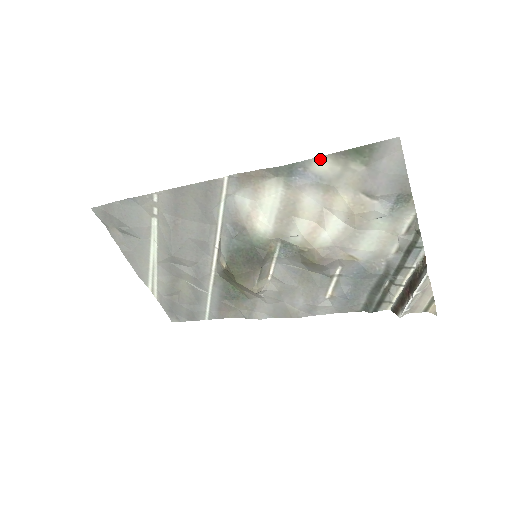
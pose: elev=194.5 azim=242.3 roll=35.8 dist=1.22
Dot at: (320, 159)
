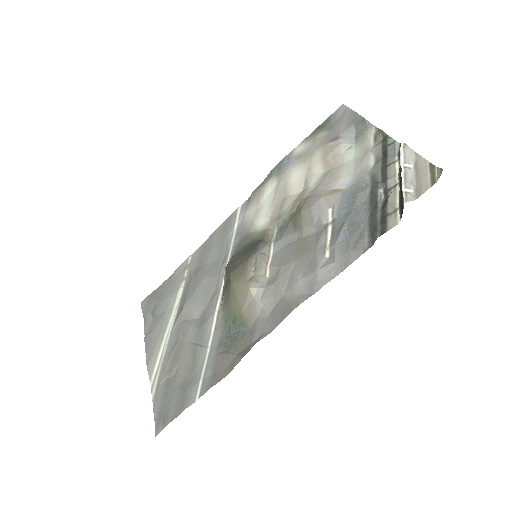
Dot at: (298, 147)
